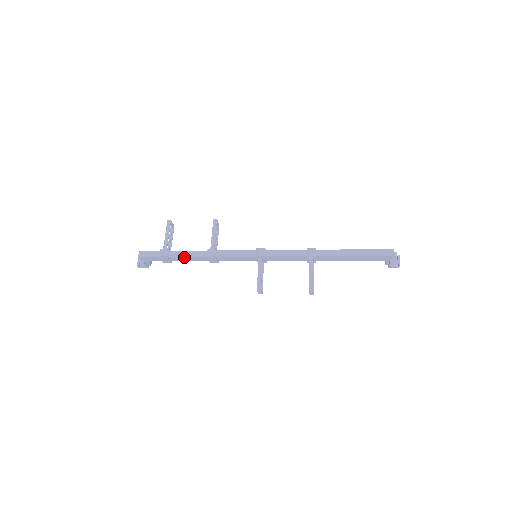
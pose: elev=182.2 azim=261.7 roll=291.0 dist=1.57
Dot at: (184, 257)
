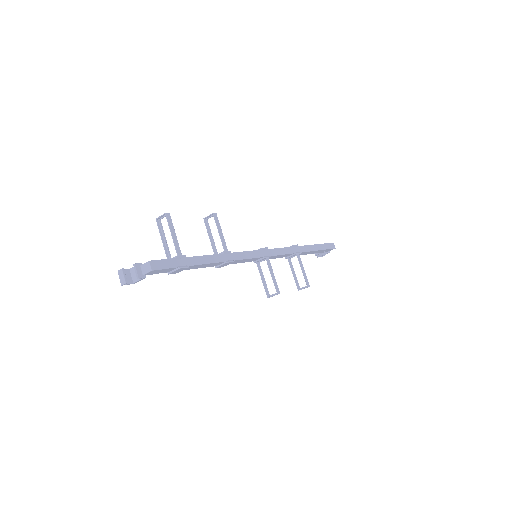
Dot at: (202, 264)
